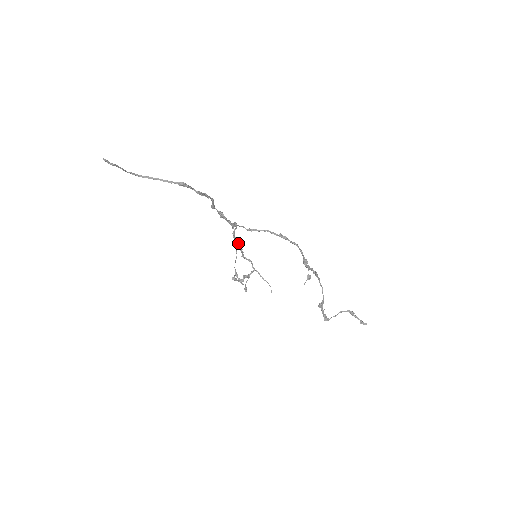
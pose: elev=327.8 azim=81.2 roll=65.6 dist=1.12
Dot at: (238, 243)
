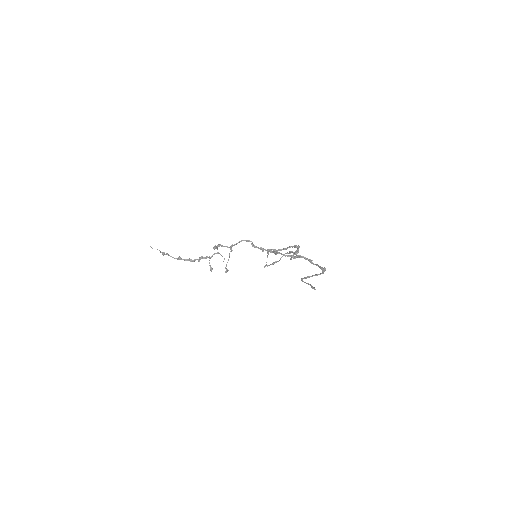
Dot at: (229, 247)
